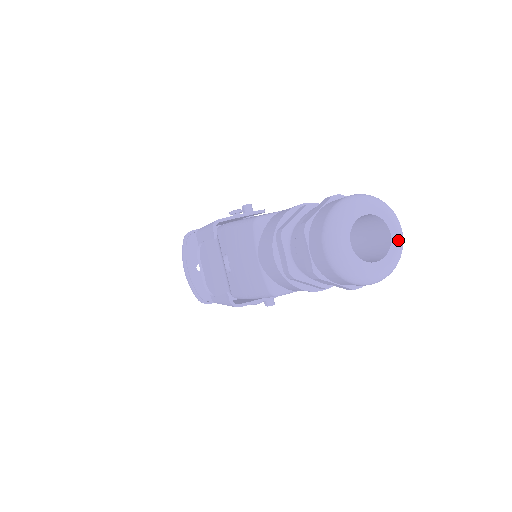
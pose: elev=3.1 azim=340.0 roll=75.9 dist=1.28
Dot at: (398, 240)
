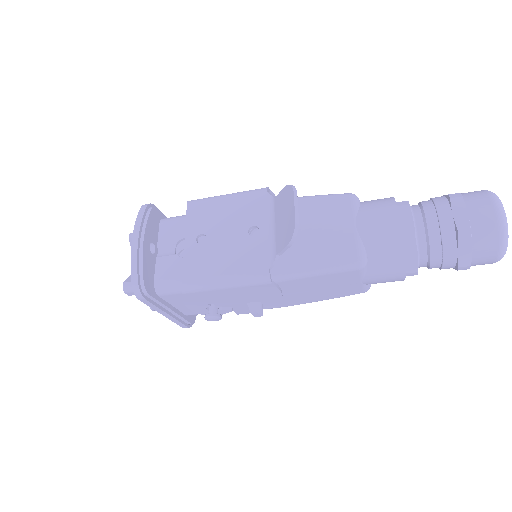
Dot at: occluded
